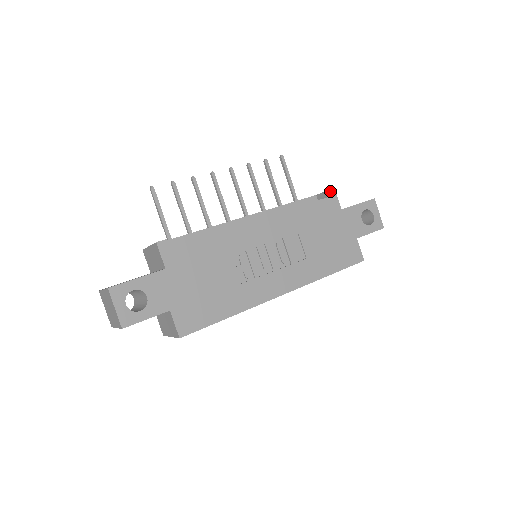
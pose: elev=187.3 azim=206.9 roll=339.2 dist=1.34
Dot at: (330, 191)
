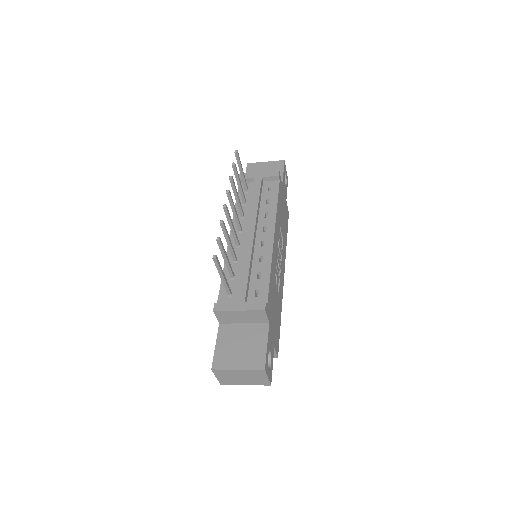
Dot at: (279, 175)
